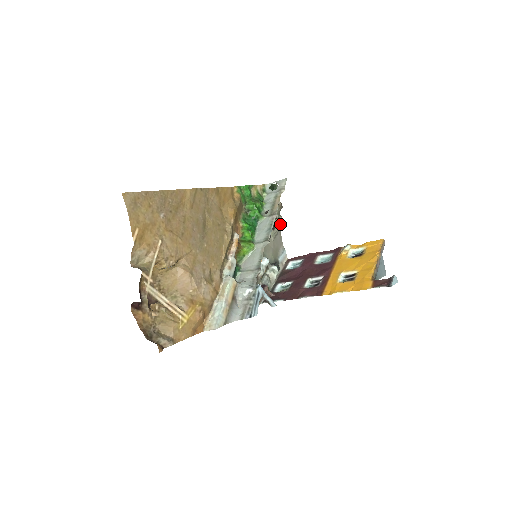
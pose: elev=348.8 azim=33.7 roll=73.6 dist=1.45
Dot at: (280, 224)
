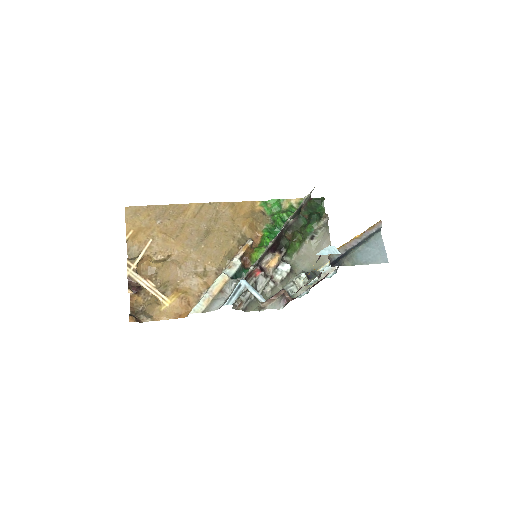
Dot at: (321, 234)
